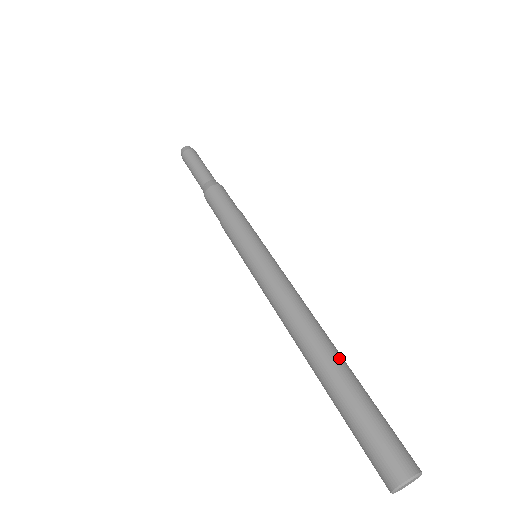
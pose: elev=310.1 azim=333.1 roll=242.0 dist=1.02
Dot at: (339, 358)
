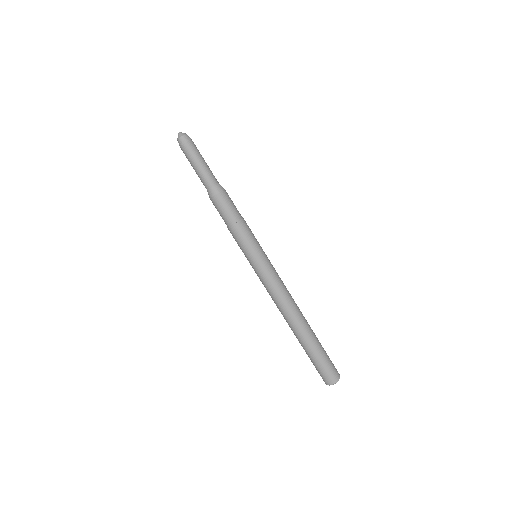
Dot at: (309, 330)
